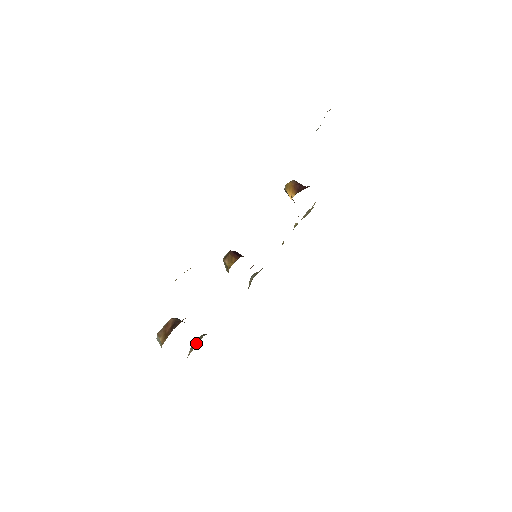
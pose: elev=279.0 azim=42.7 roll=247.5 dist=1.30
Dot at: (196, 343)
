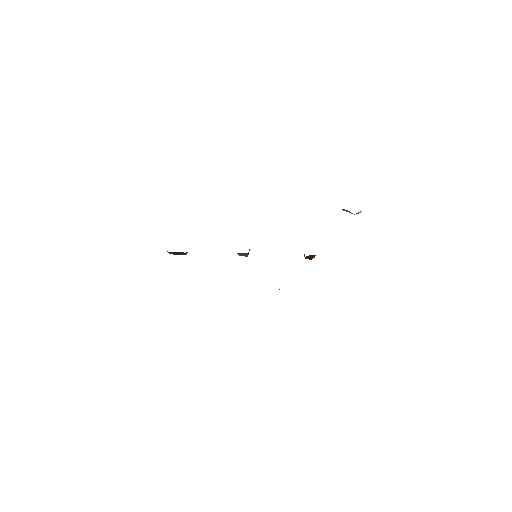
Dot at: occluded
